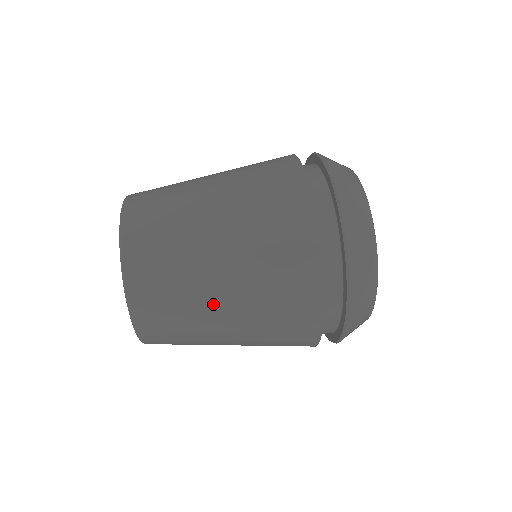
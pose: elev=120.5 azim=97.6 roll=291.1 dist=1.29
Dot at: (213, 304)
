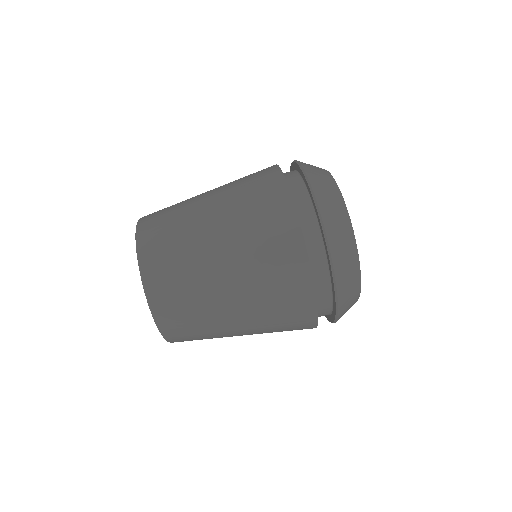
Dot at: (211, 260)
